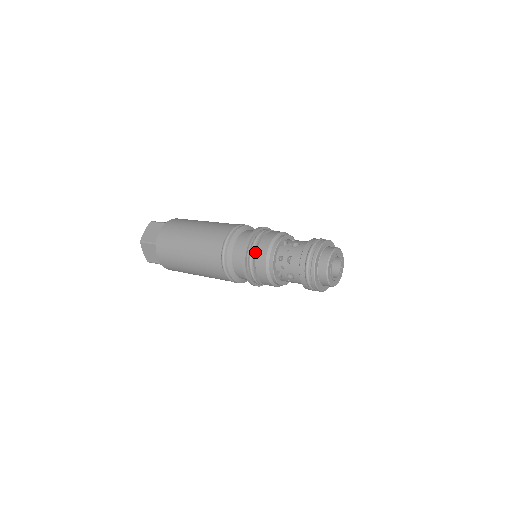
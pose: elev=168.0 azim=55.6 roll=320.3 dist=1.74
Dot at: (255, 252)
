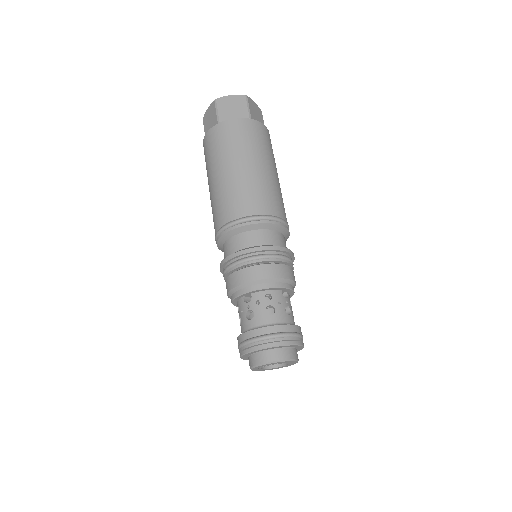
Dot at: (226, 276)
